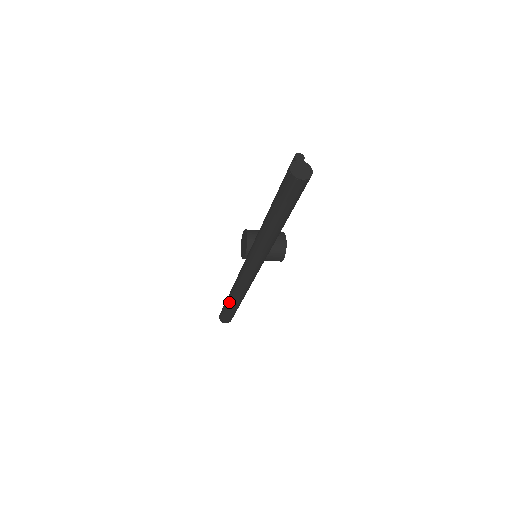
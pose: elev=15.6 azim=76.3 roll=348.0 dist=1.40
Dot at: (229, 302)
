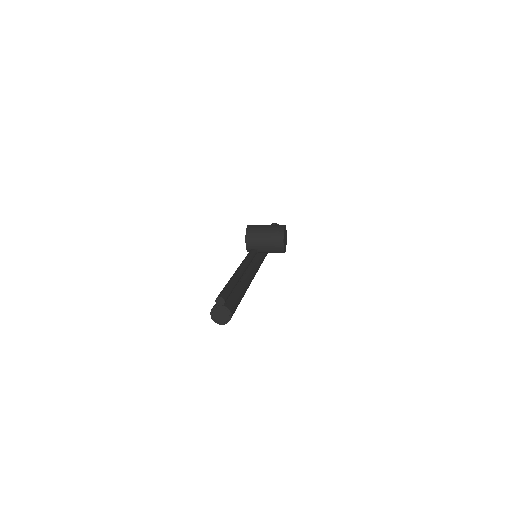
Dot at: occluded
